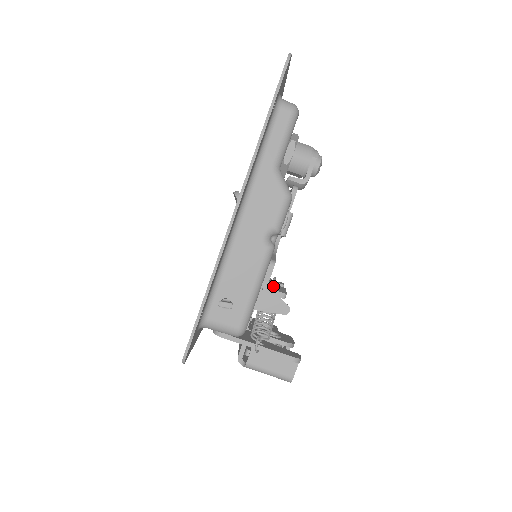
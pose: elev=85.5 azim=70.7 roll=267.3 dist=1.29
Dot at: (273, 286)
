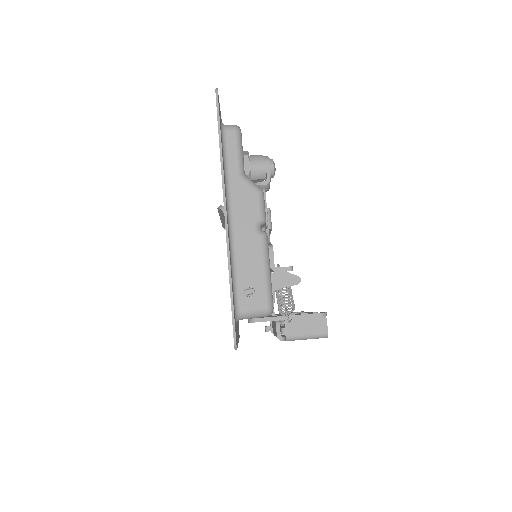
Dot at: occluded
